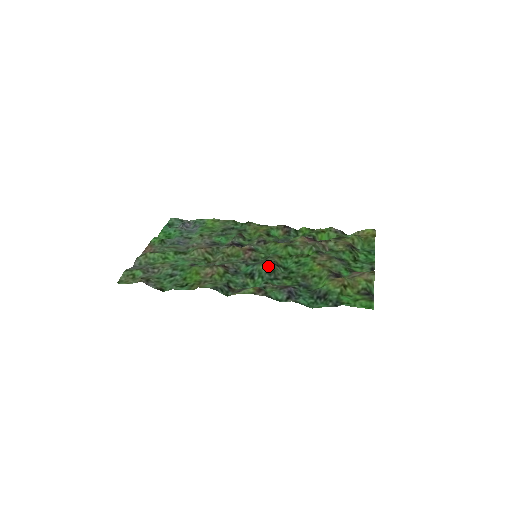
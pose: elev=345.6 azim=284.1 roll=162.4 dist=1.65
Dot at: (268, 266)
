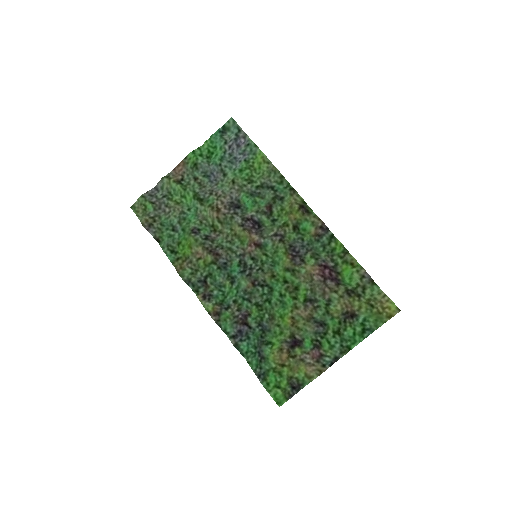
Dot at: (249, 285)
